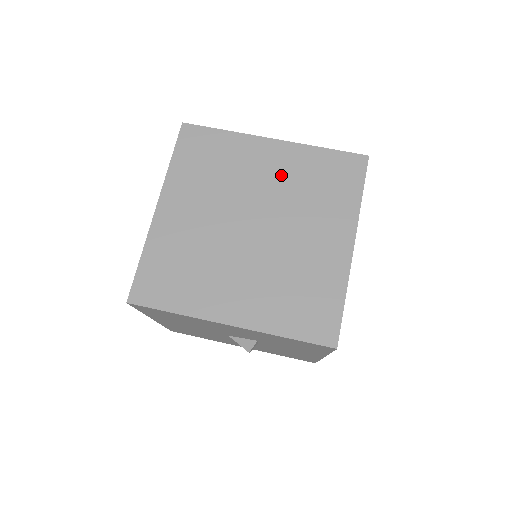
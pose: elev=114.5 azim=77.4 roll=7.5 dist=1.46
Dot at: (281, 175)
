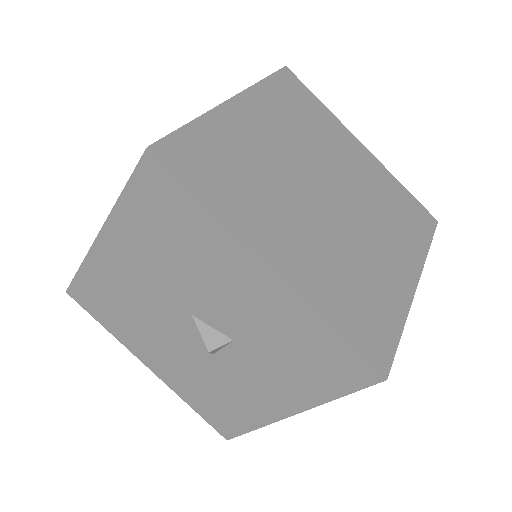
Dot at: (364, 175)
